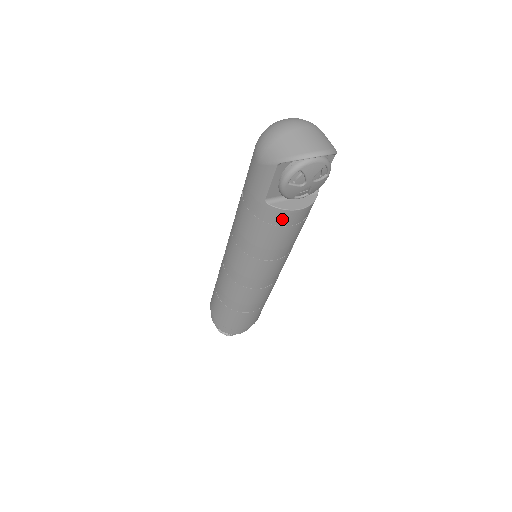
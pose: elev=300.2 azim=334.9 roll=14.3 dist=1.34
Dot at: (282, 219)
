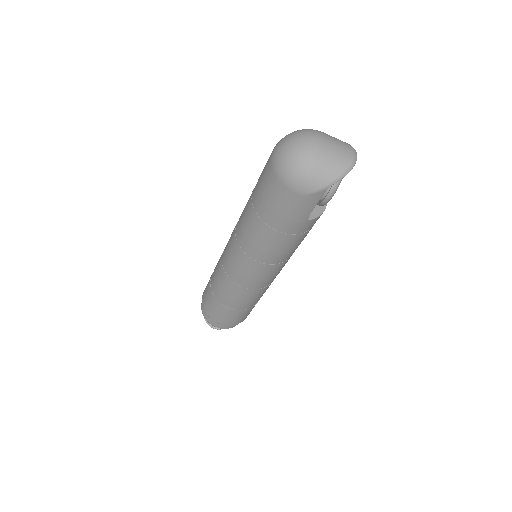
Dot at: occluded
